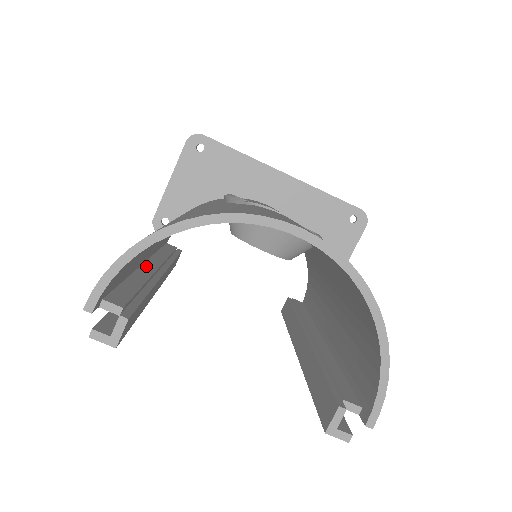
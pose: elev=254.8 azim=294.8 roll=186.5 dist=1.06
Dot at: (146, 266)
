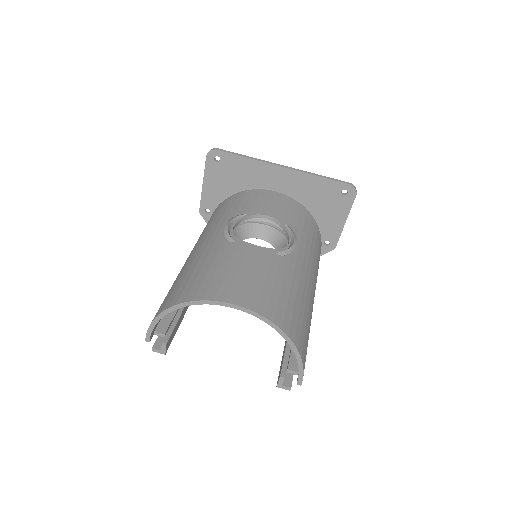
Dot at: occluded
